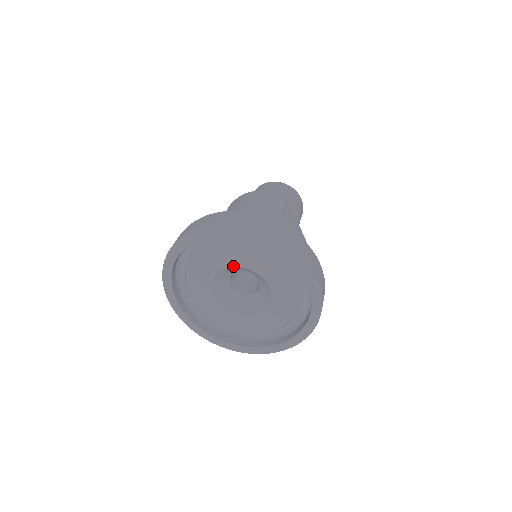
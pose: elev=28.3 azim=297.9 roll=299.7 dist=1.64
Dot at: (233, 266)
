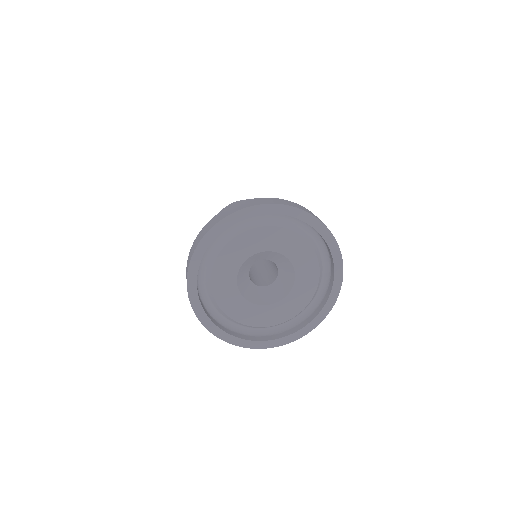
Dot at: (275, 251)
